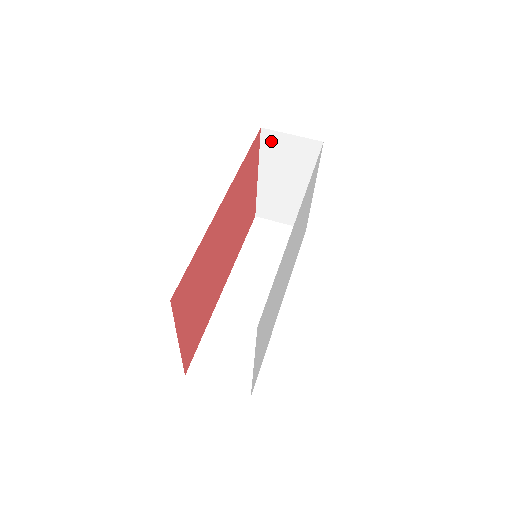
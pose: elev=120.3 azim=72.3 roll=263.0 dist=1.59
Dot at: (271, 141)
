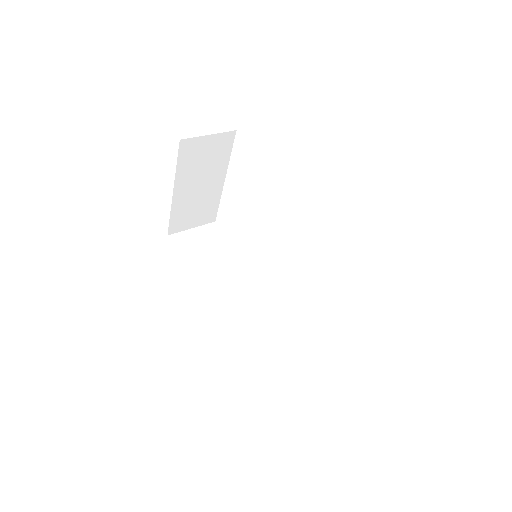
Dot at: (189, 150)
